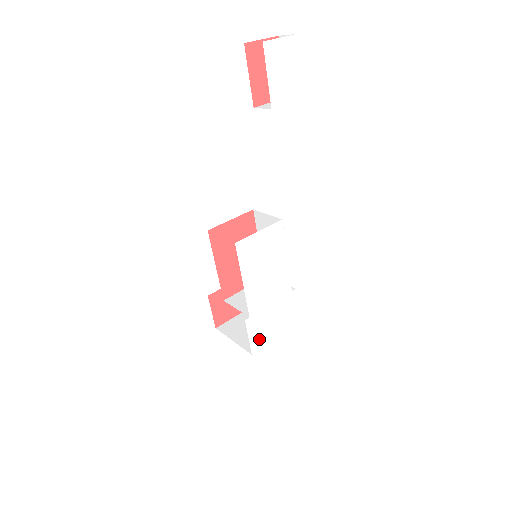
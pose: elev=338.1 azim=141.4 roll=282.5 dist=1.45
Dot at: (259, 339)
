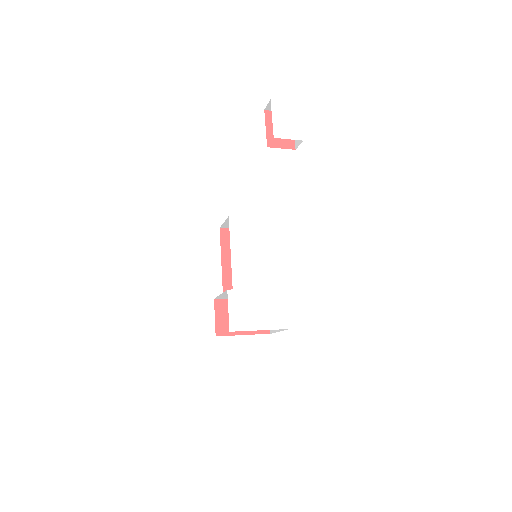
Dot at: (240, 319)
